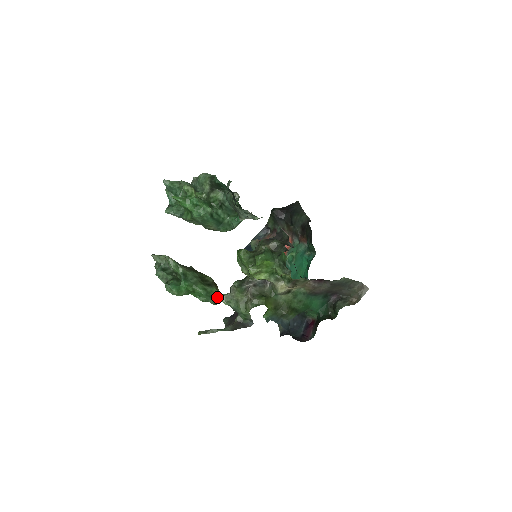
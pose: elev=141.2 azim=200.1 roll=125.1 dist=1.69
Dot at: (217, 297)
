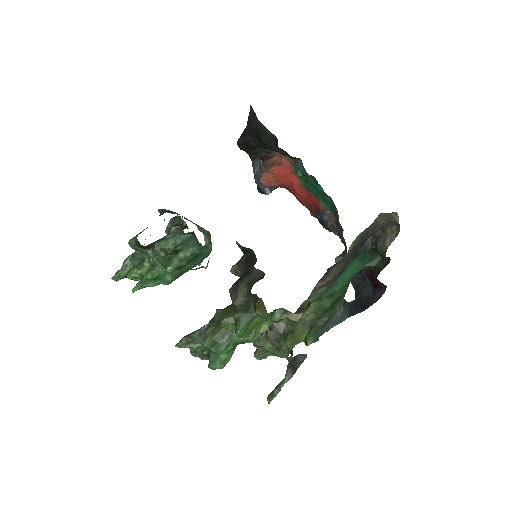
Dot at: occluded
